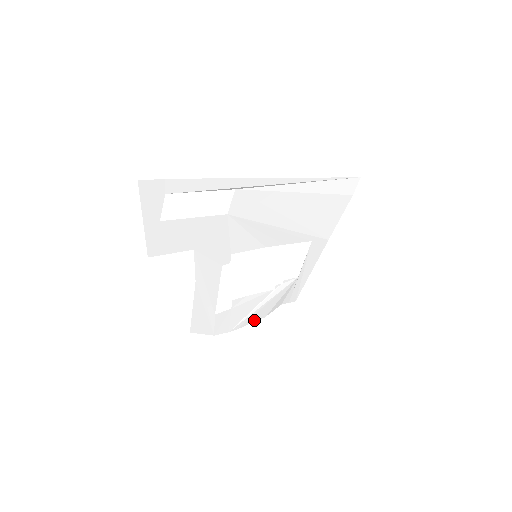
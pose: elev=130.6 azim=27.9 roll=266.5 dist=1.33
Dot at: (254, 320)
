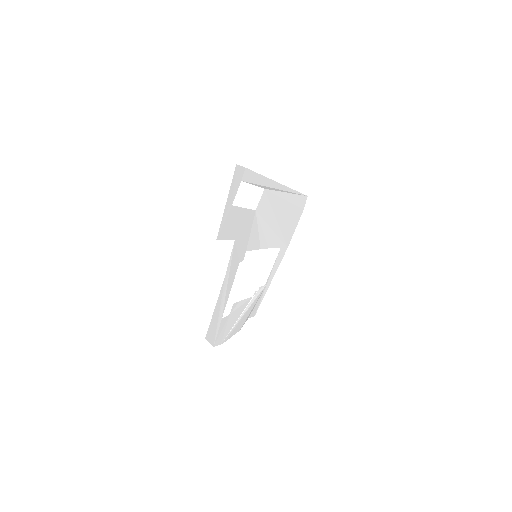
Dot at: (235, 332)
